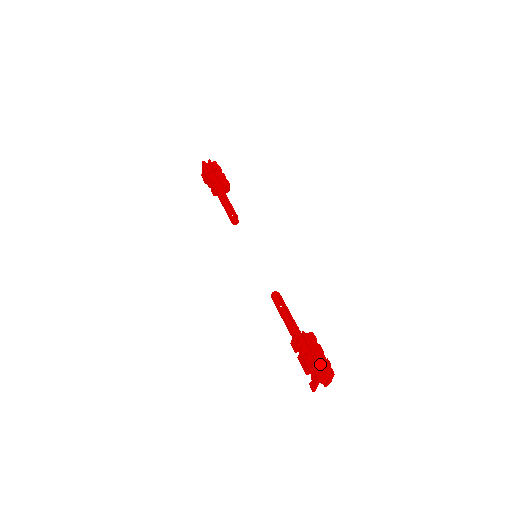
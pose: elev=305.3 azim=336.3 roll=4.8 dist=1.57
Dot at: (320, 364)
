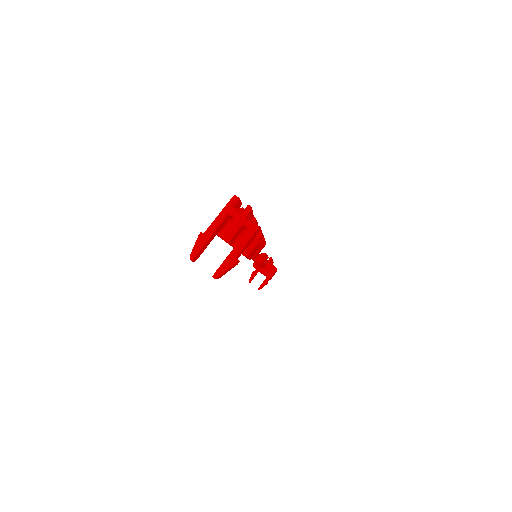
Dot at: occluded
